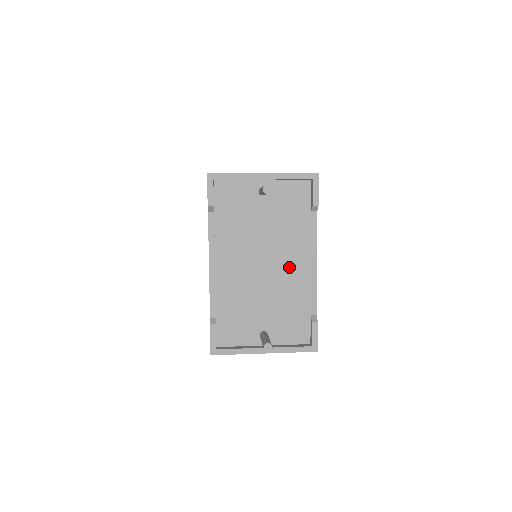
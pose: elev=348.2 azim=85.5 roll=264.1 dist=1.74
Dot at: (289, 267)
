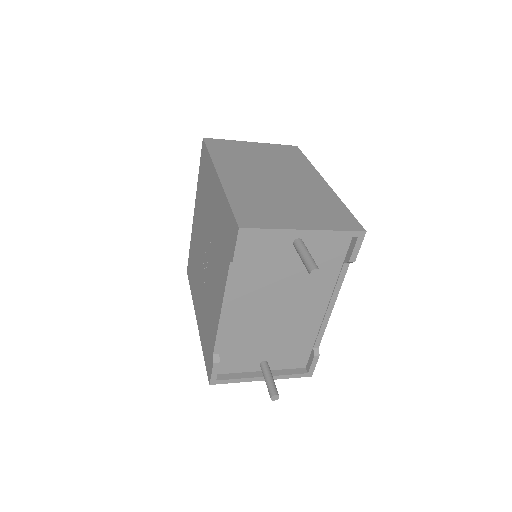
Dot at: (305, 311)
